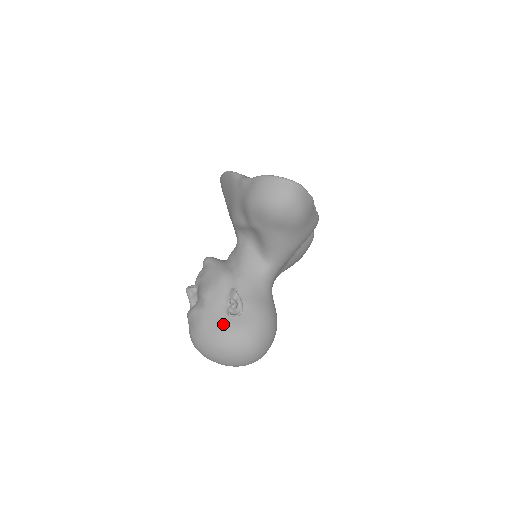
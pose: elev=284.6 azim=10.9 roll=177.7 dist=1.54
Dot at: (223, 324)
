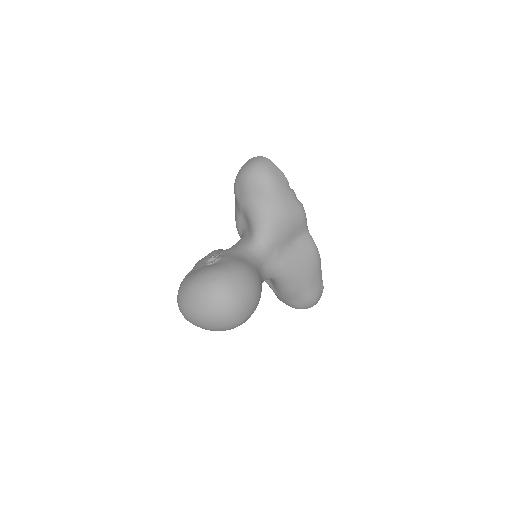
Dot at: (200, 269)
